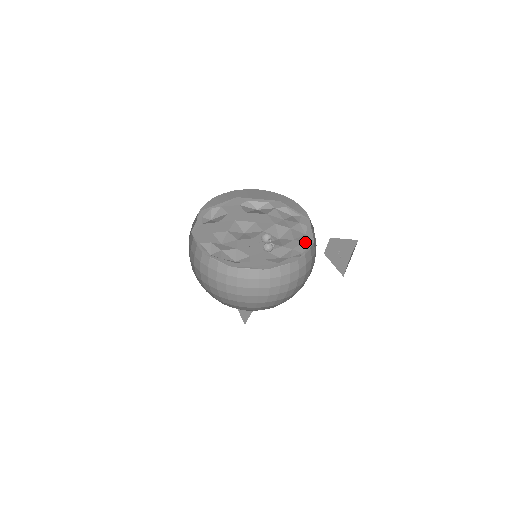
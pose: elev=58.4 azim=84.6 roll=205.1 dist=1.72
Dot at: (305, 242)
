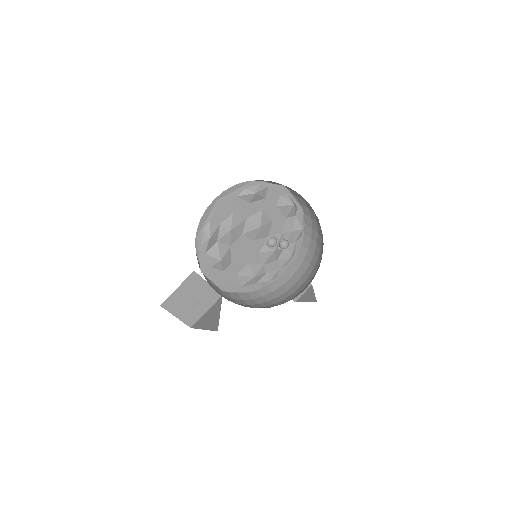
Dot at: (280, 269)
